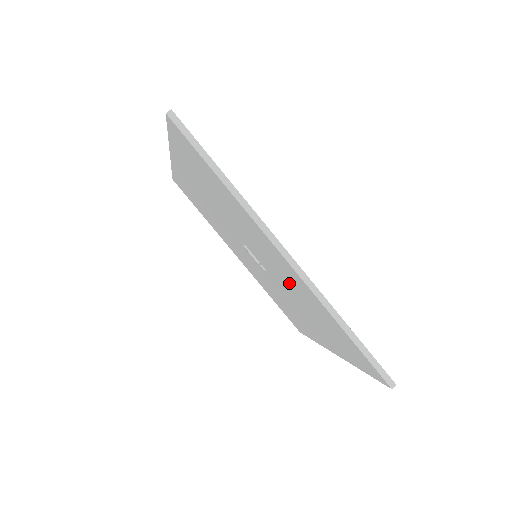
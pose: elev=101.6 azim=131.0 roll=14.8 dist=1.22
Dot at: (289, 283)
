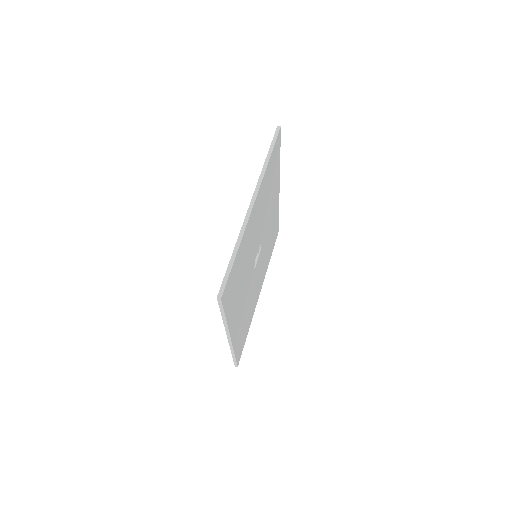
Dot at: occluded
